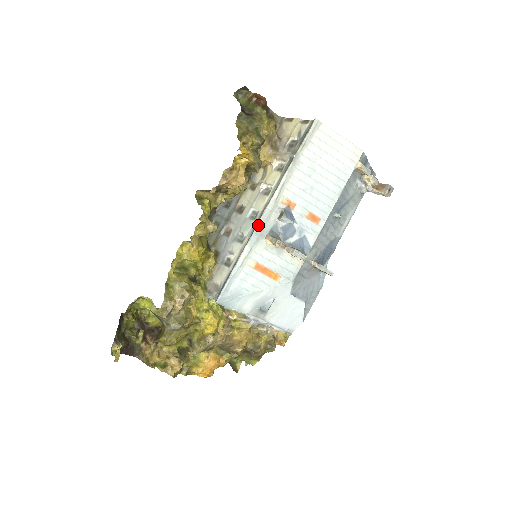
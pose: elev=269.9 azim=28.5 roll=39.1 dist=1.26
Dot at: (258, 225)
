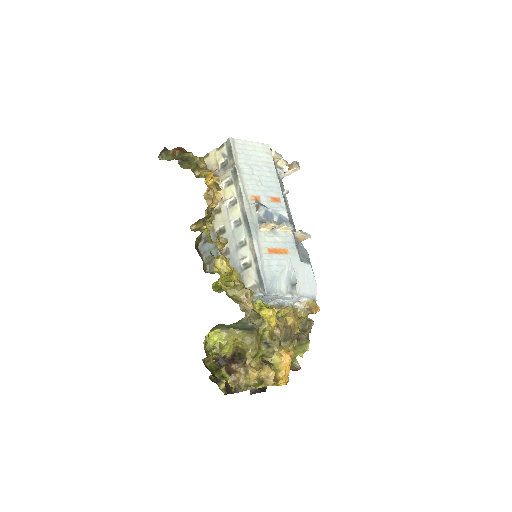
Dot at: (249, 222)
